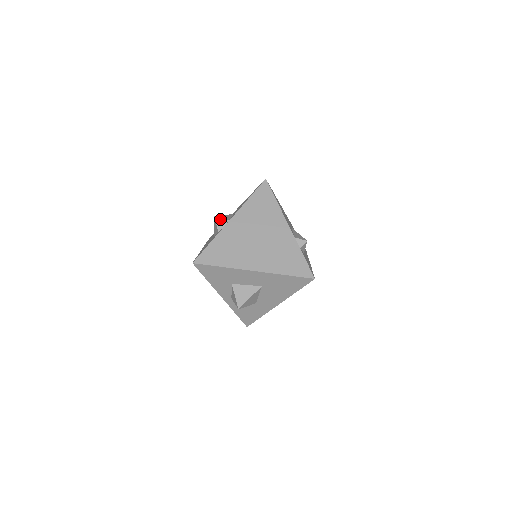
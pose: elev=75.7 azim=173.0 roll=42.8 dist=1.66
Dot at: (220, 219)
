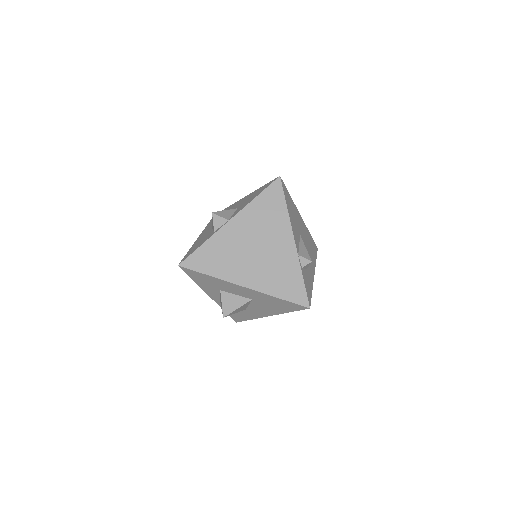
Dot at: (218, 217)
